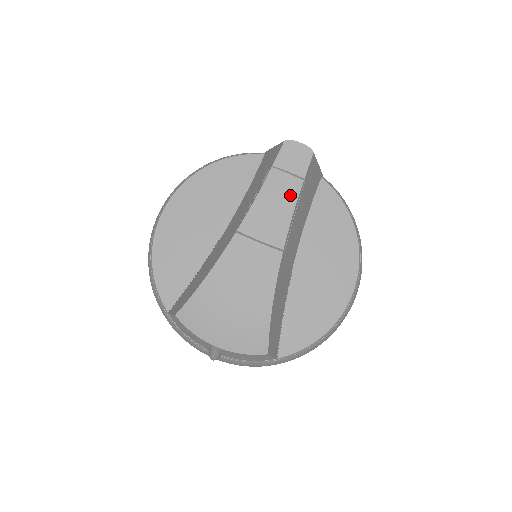
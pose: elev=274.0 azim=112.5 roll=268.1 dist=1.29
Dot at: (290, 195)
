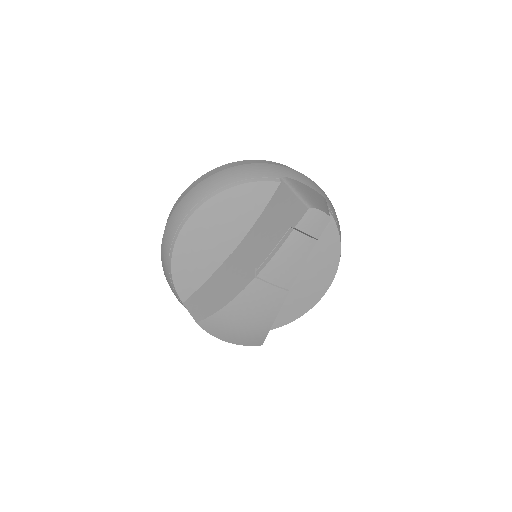
Dot at: (304, 252)
